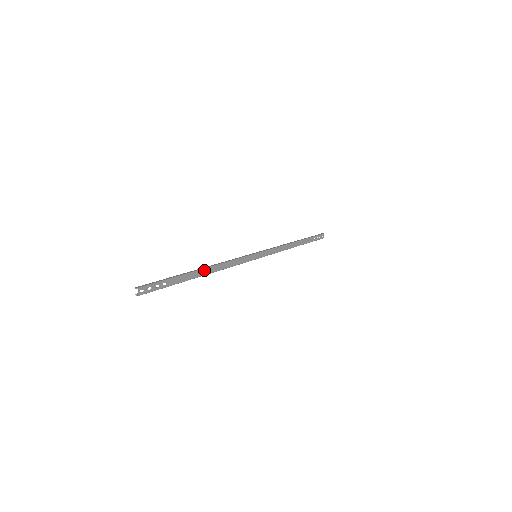
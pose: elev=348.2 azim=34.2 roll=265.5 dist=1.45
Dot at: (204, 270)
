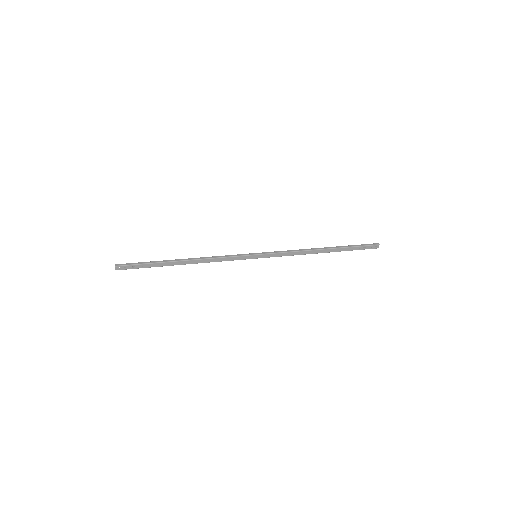
Dot at: (185, 261)
